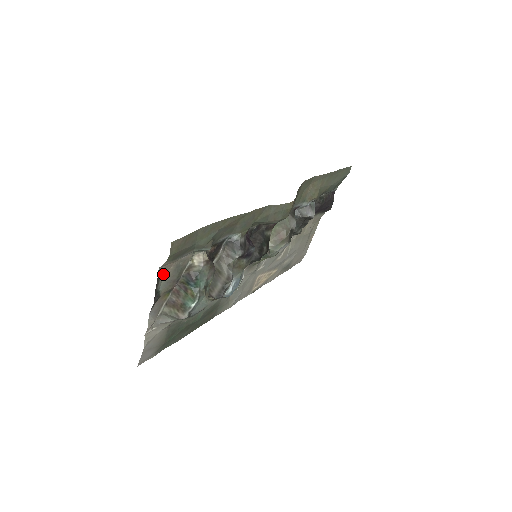
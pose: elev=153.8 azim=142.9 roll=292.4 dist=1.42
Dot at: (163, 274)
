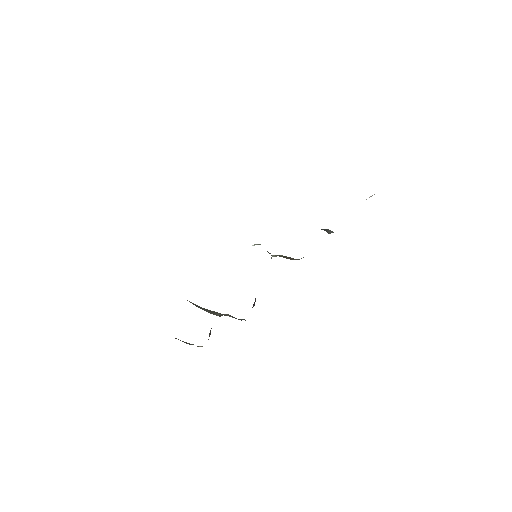
Dot at: occluded
